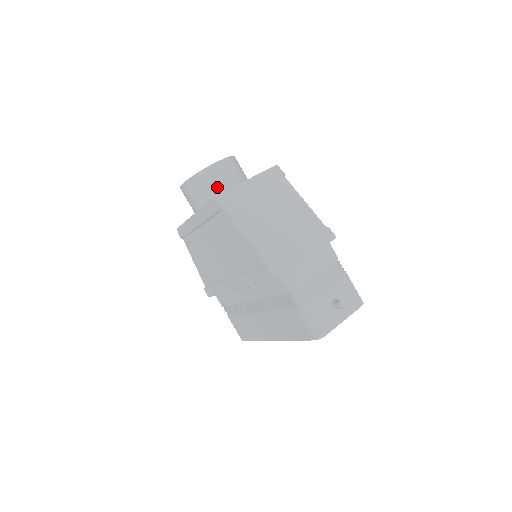
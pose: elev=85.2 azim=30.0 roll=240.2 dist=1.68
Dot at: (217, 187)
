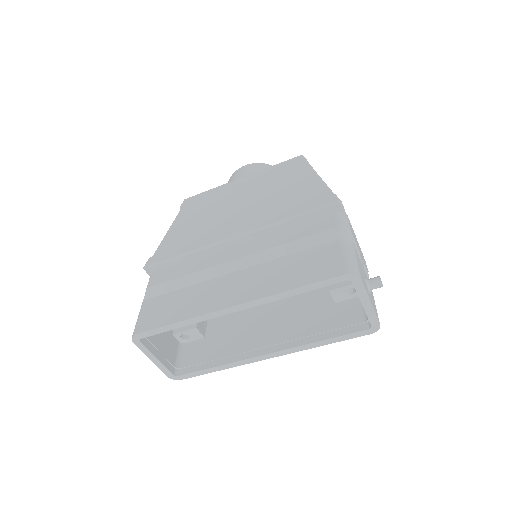
Dot at: occluded
